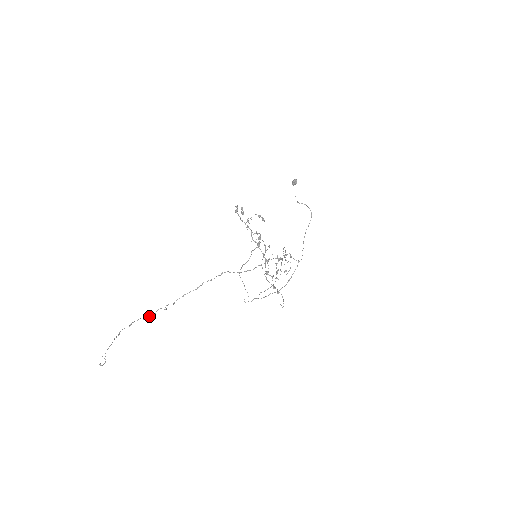
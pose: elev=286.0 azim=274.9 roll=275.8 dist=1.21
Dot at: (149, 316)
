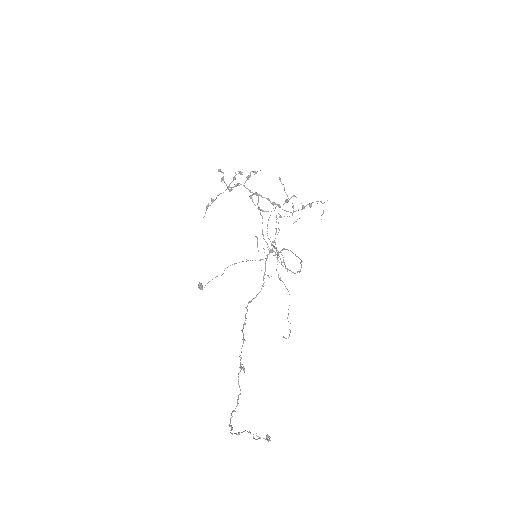
Dot at: (237, 399)
